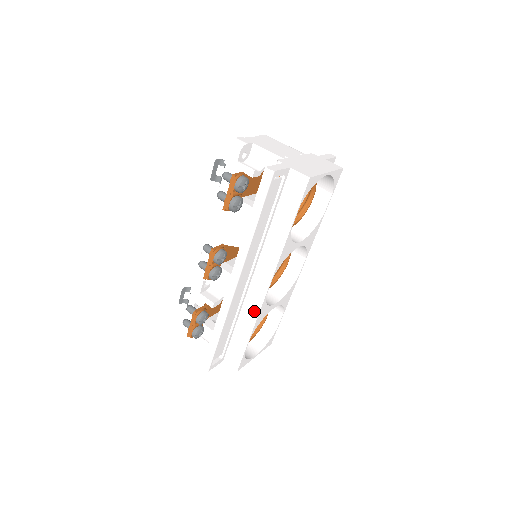
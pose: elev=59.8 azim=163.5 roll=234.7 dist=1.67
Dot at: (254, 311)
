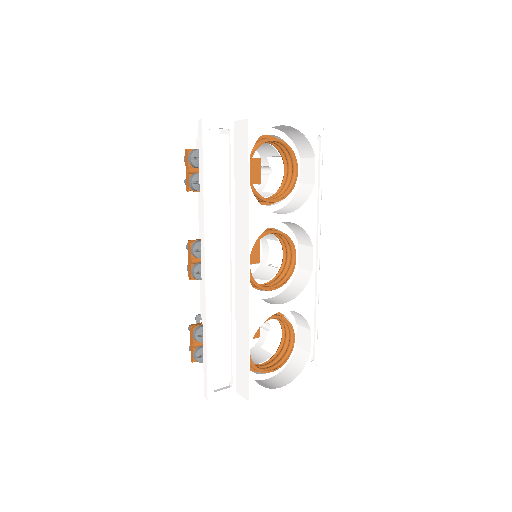
Dot at: (244, 307)
